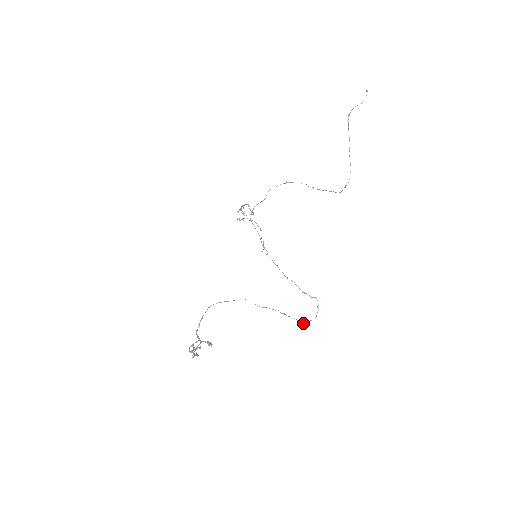
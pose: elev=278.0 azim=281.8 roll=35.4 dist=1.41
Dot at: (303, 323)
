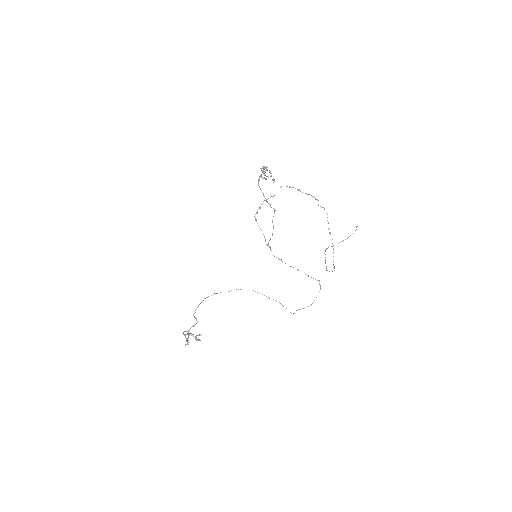
Dot at: occluded
